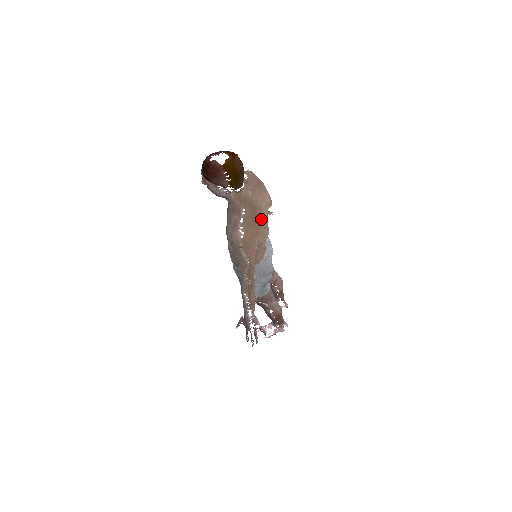
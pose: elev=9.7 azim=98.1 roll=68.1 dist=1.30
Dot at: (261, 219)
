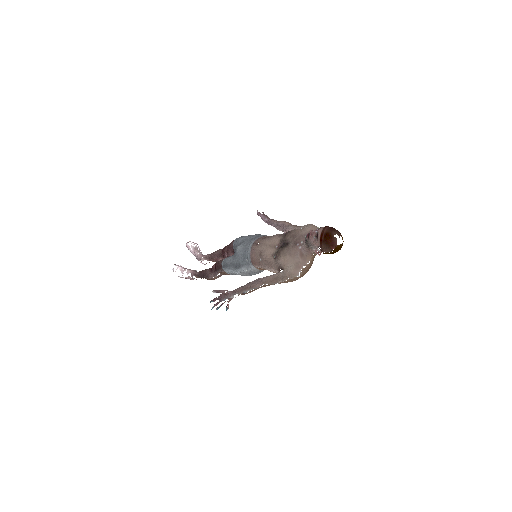
Dot at: (308, 270)
